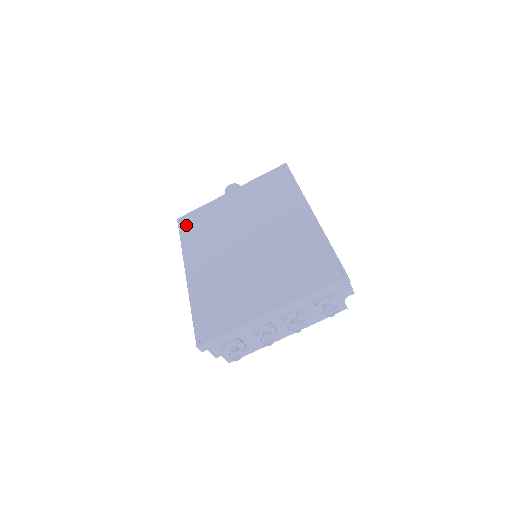
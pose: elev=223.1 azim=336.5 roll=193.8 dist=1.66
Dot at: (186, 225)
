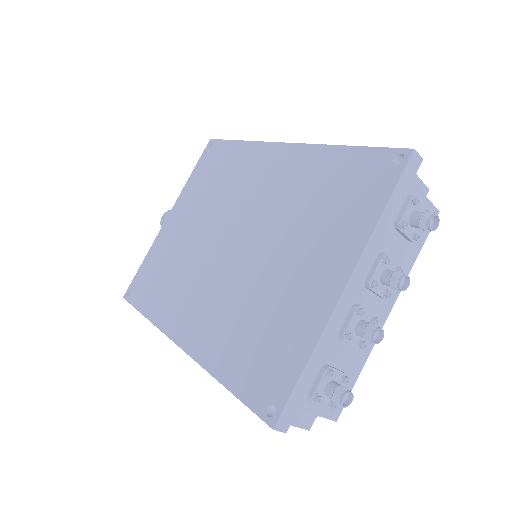
Dot at: (138, 294)
